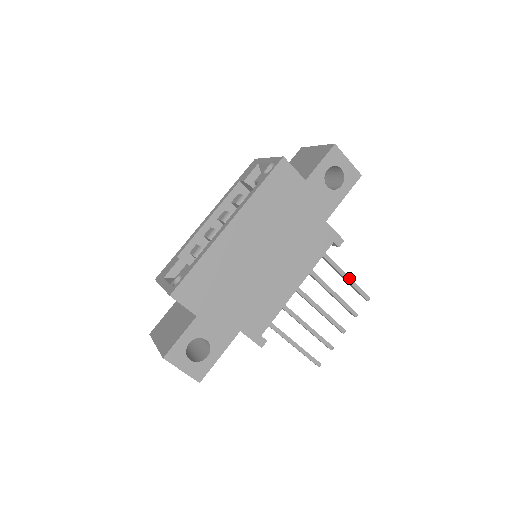
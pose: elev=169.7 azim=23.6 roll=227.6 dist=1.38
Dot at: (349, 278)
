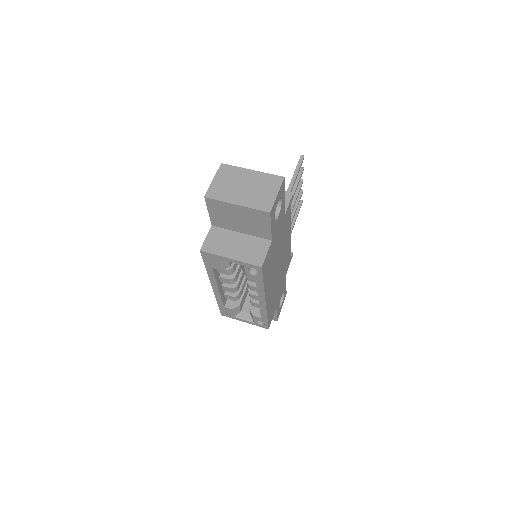
Dot at: (295, 179)
